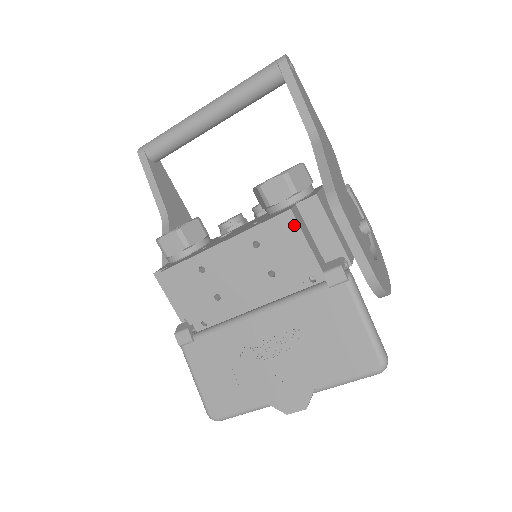
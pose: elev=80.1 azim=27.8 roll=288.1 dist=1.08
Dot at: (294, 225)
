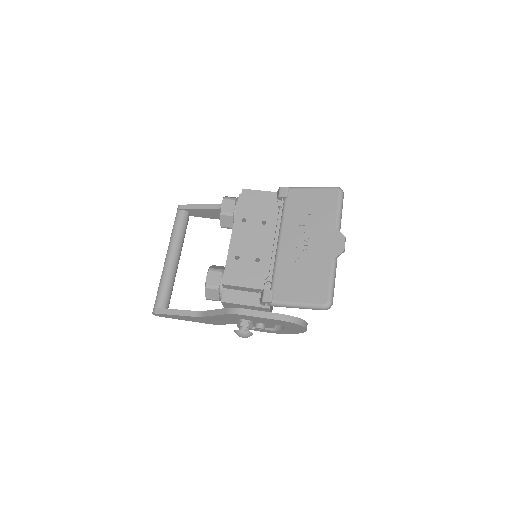
Dot at: (247, 197)
